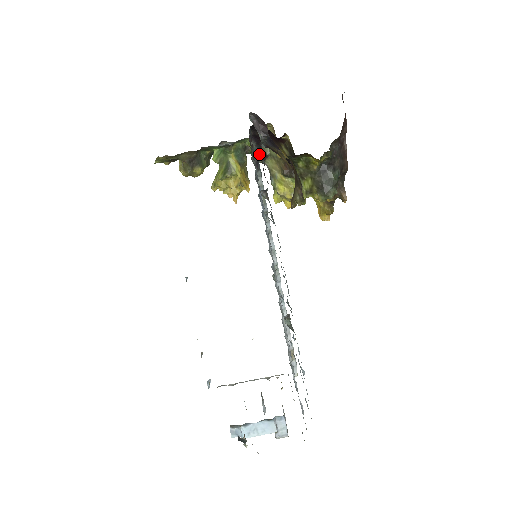
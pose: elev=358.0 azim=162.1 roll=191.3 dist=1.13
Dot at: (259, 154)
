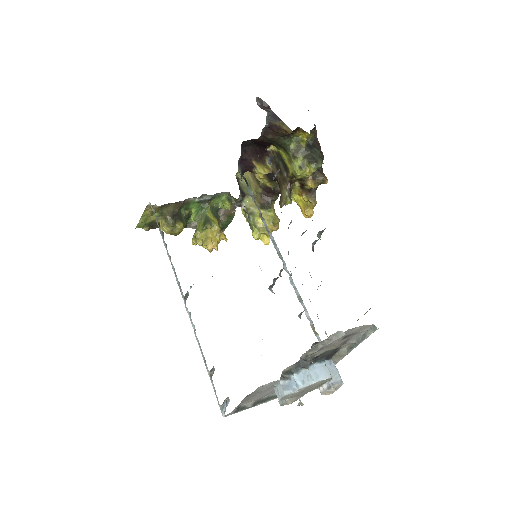
Dot at: (240, 191)
